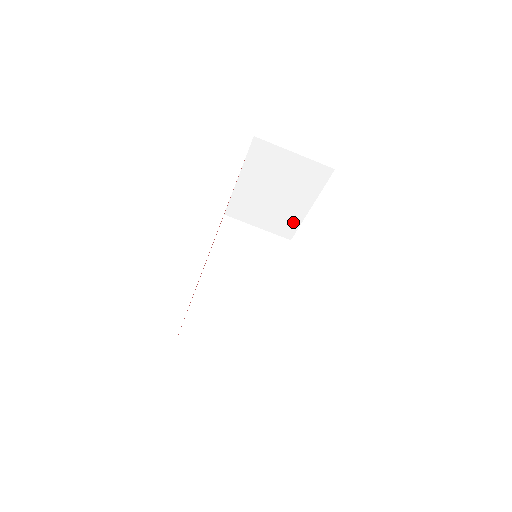
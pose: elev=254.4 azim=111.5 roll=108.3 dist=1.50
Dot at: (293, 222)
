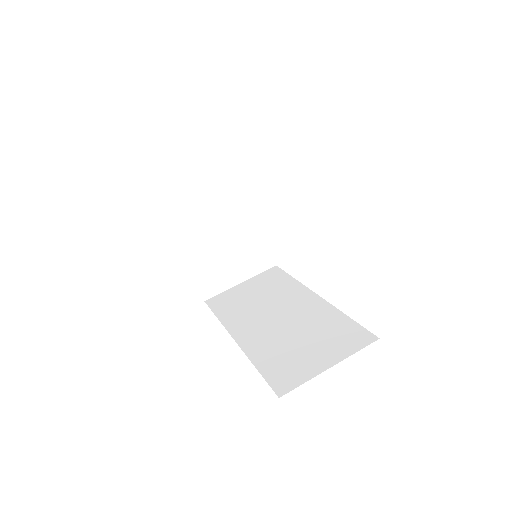
Dot at: (260, 244)
